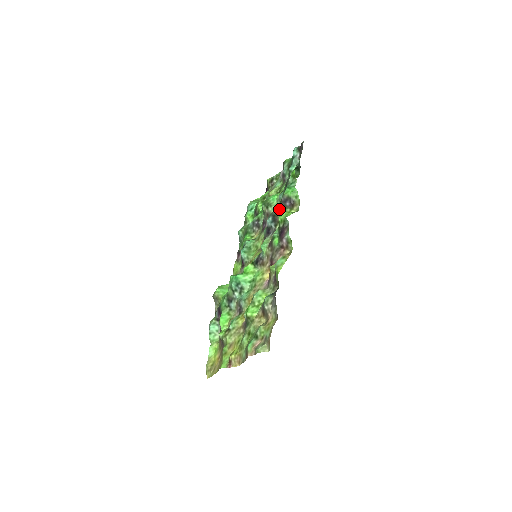
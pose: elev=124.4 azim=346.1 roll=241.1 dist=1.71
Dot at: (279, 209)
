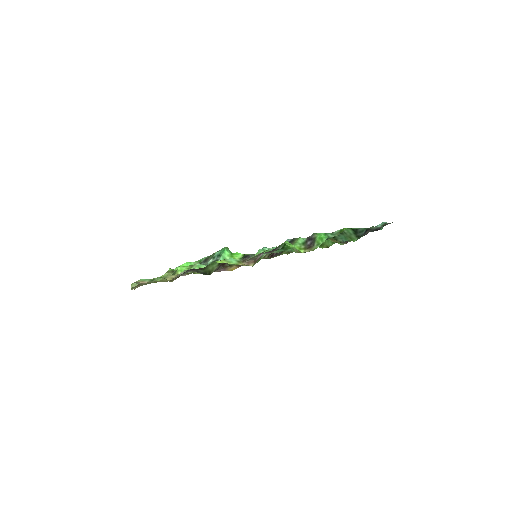
Dot at: (300, 240)
